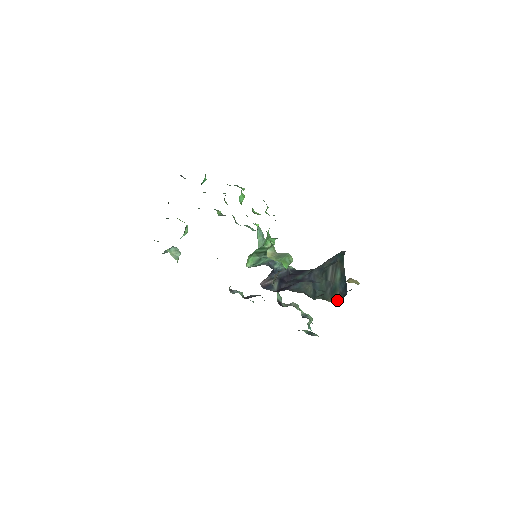
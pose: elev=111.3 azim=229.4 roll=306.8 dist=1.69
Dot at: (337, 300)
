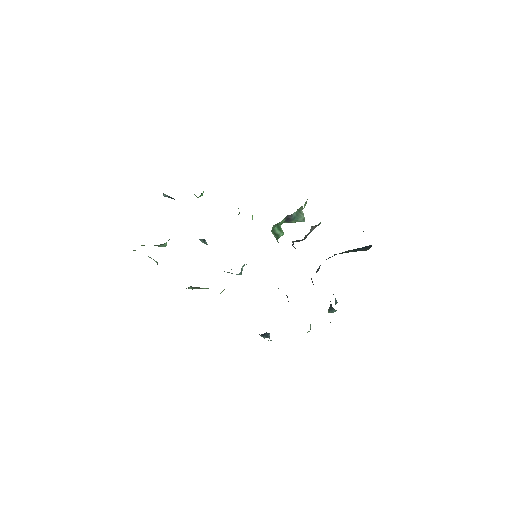
Dot at: (366, 250)
